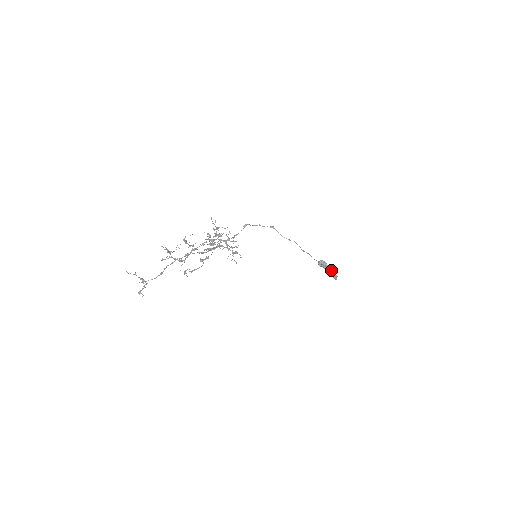
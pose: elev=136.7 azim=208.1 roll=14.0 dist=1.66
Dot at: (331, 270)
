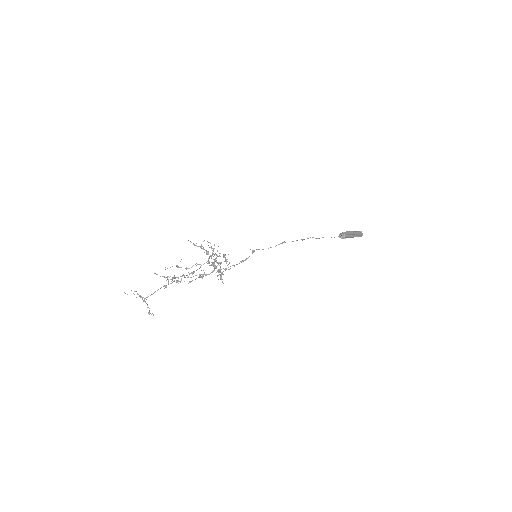
Dot at: (352, 232)
